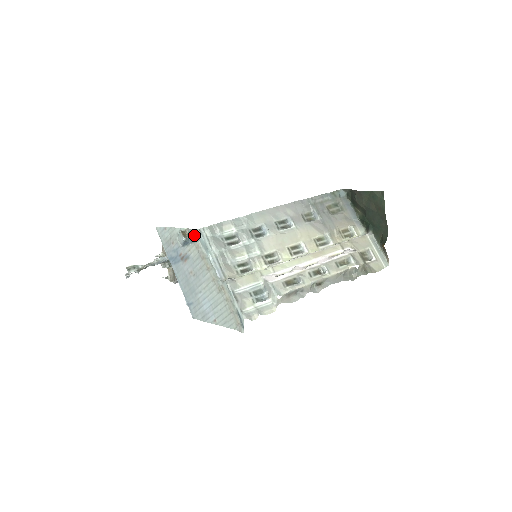
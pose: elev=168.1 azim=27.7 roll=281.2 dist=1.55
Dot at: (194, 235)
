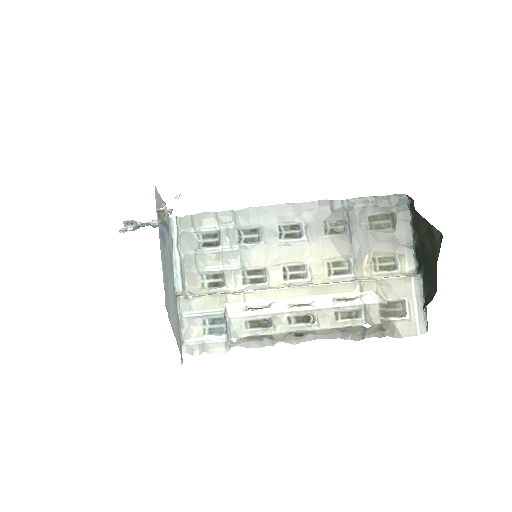
Dot at: (167, 222)
